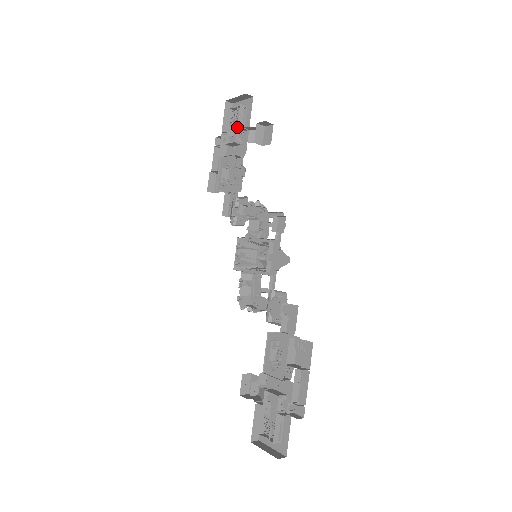
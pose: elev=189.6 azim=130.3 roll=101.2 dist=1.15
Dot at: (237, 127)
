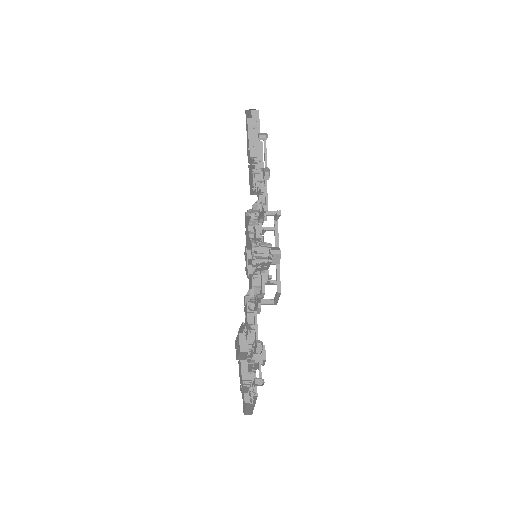
Dot at: occluded
